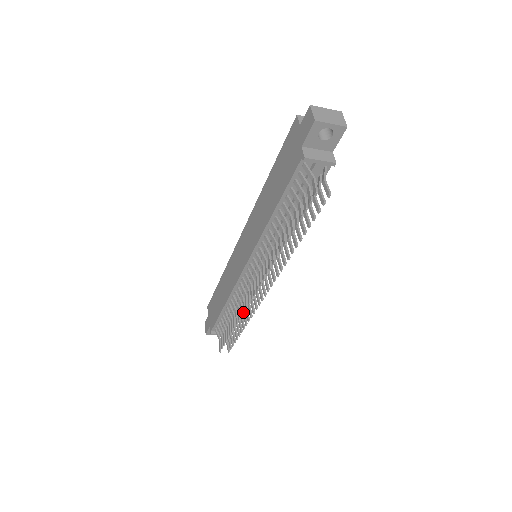
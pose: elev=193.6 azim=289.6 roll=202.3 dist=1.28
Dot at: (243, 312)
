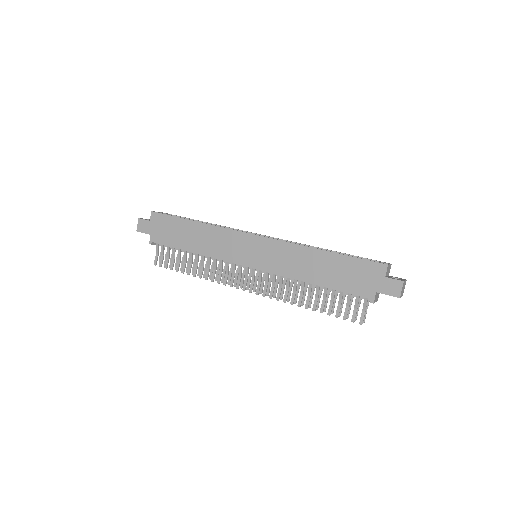
Dot at: (218, 283)
